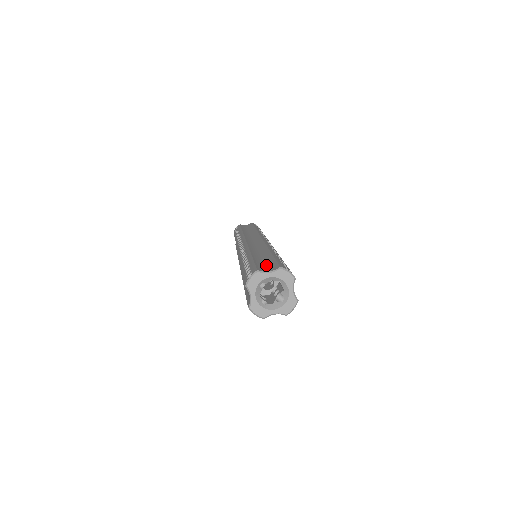
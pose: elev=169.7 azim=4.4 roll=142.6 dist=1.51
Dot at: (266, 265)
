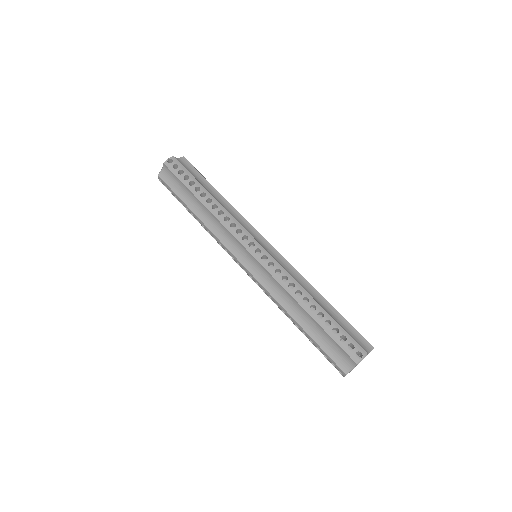
Dot at: (336, 351)
